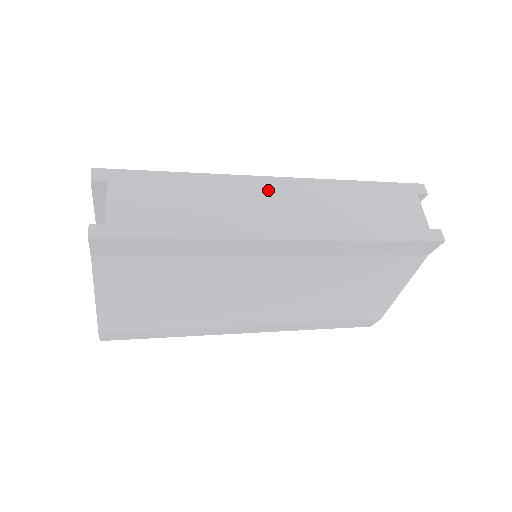
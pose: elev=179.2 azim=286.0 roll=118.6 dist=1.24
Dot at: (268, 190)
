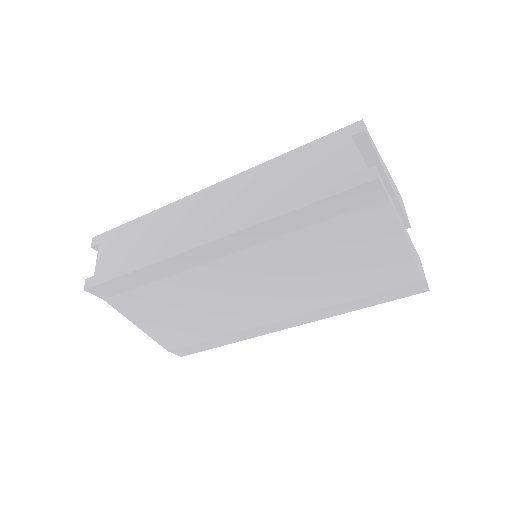
Dot at: (201, 202)
